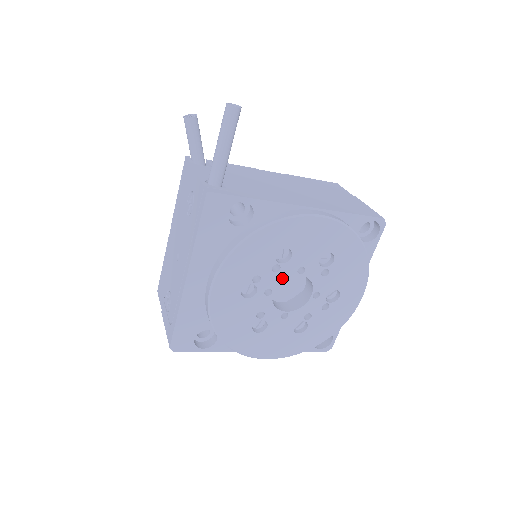
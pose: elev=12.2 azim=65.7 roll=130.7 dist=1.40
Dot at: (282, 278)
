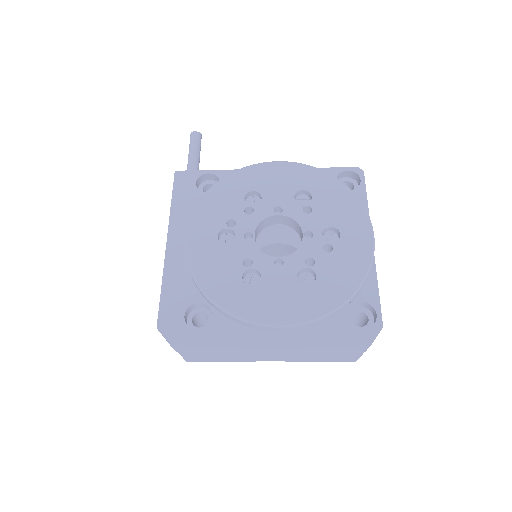
Dot at: (259, 220)
